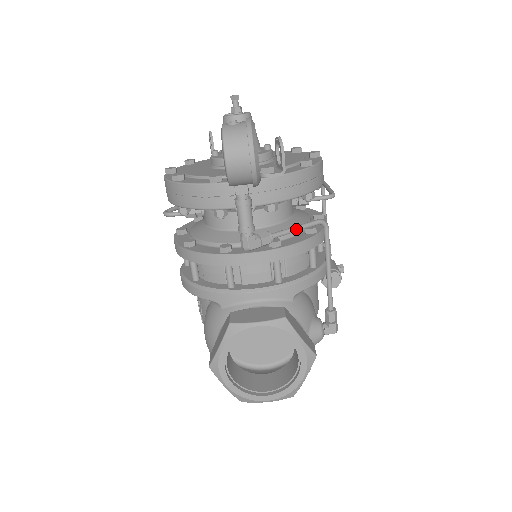
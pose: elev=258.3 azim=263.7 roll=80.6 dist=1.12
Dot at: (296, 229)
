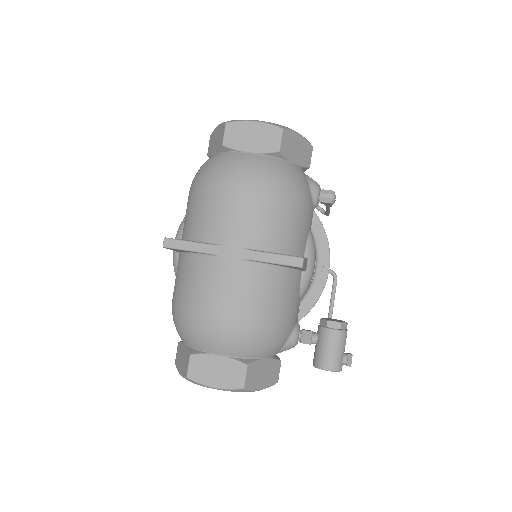
Dot at: occluded
